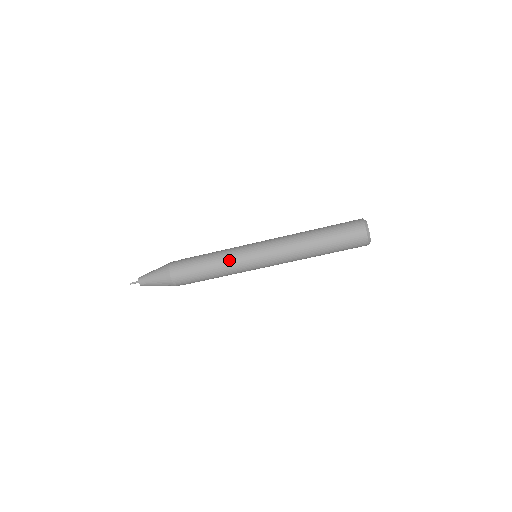
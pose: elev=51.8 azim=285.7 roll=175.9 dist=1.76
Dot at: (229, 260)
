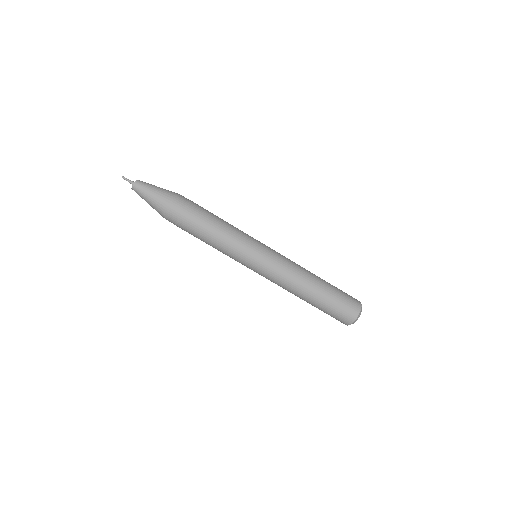
Dot at: (238, 236)
